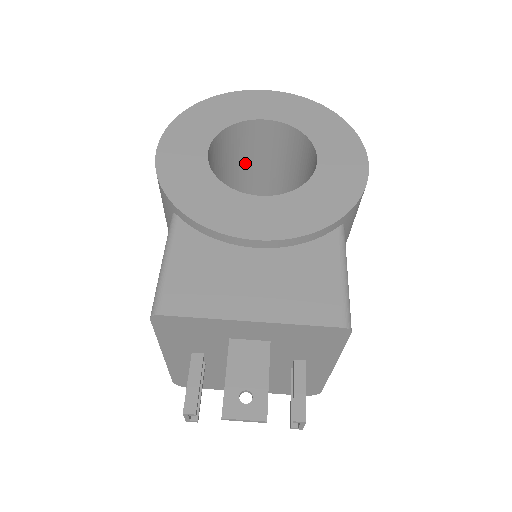
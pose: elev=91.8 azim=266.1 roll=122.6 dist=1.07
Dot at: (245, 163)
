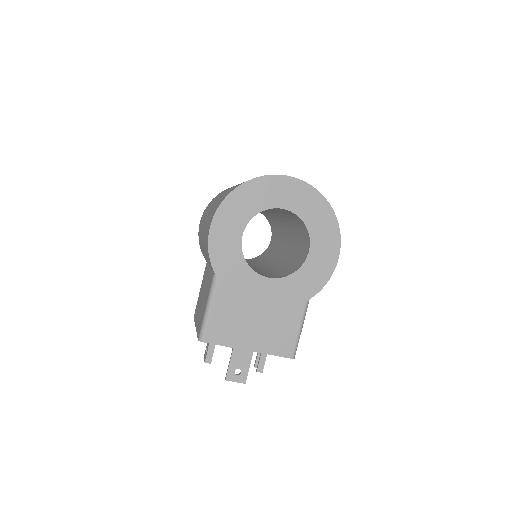
Dot at: occluded
